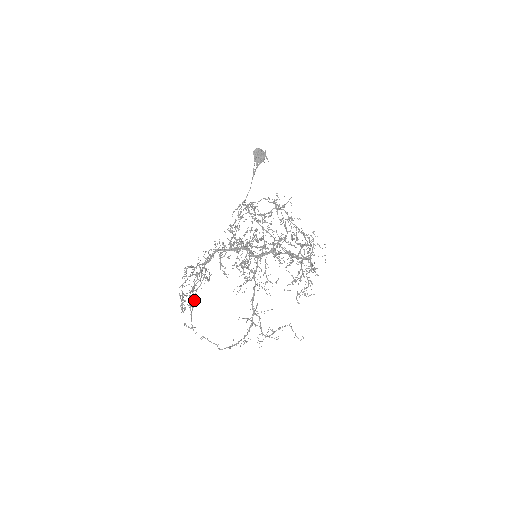
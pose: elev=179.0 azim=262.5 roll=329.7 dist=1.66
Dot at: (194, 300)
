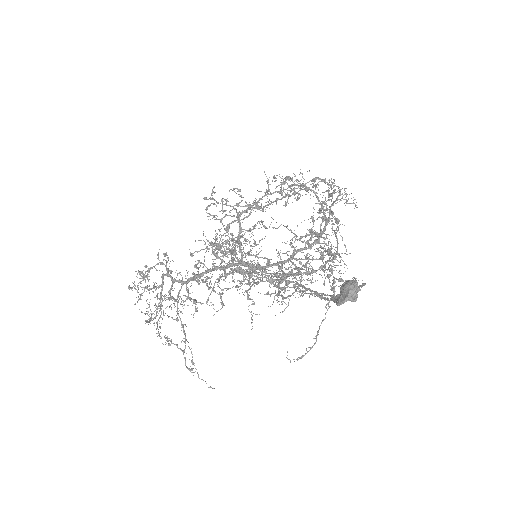
Dot at: occluded
